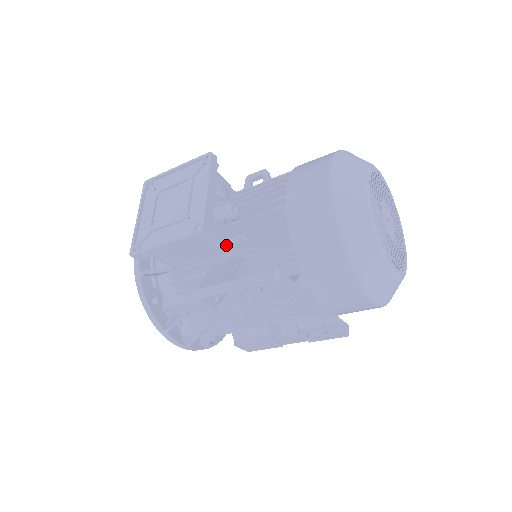
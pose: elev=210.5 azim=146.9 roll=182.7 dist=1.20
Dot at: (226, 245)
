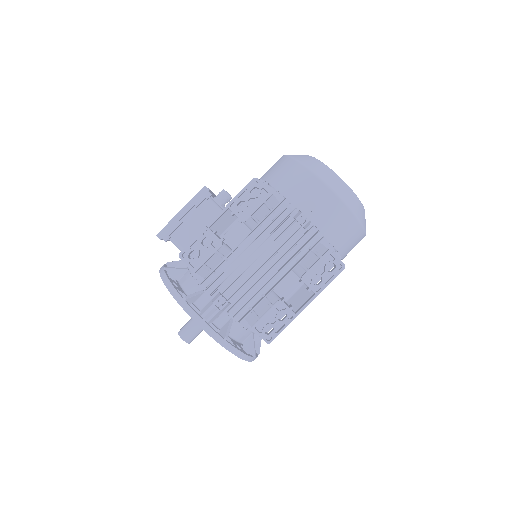
Dot at: occluded
